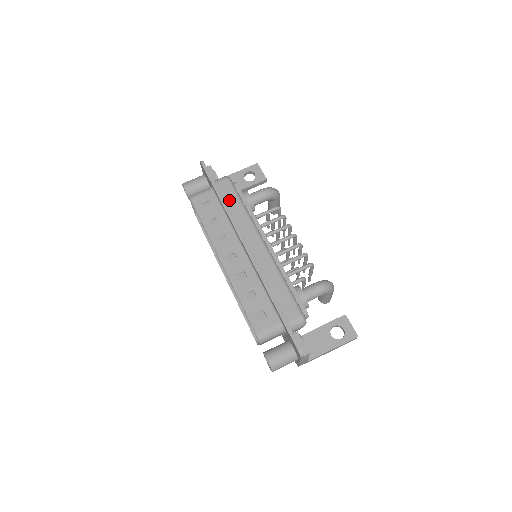
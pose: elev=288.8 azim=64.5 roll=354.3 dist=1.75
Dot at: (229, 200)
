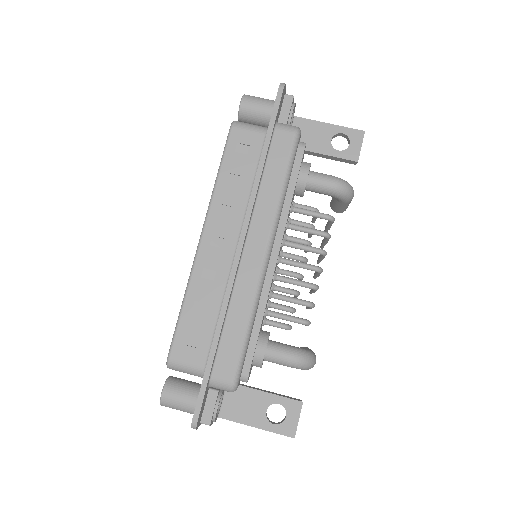
Dot at: (273, 165)
